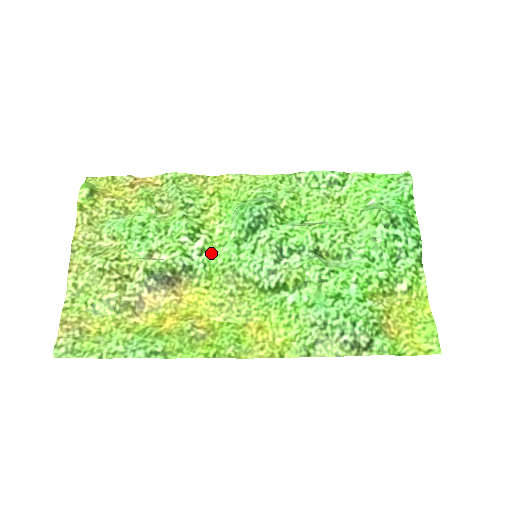
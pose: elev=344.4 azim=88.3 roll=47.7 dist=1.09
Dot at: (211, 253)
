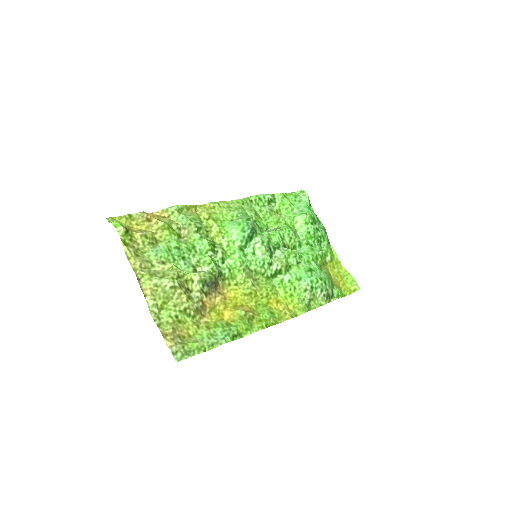
Dot at: (230, 260)
